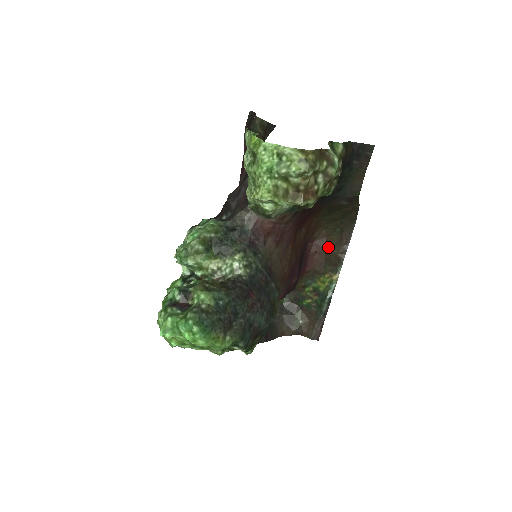
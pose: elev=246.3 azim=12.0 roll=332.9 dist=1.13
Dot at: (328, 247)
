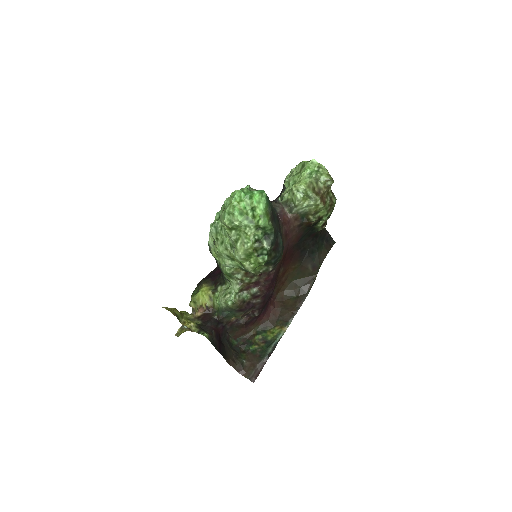
Dot at: (284, 307)
